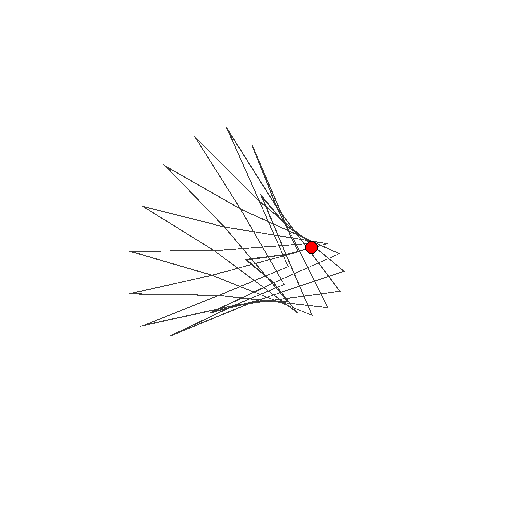
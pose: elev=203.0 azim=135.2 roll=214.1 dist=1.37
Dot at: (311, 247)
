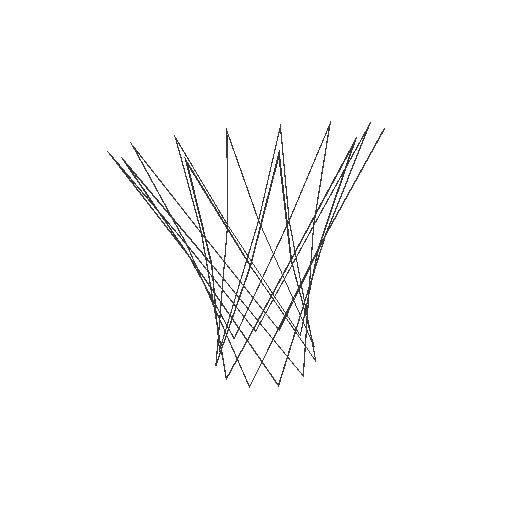
Dot at: (297, 292)
